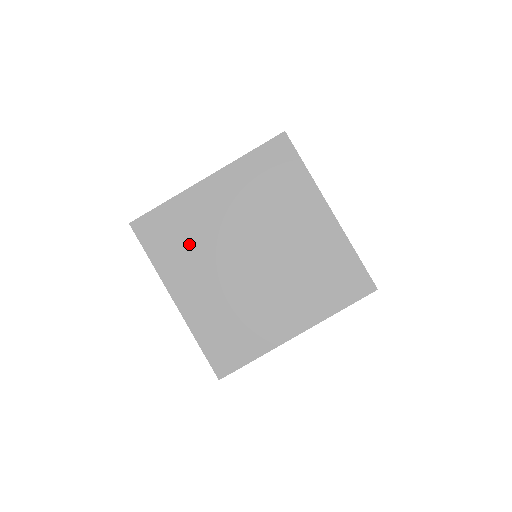
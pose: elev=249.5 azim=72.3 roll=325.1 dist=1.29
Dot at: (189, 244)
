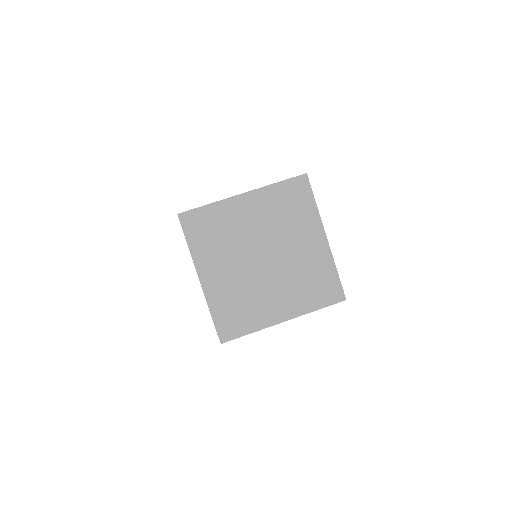
Dot at: (220, 239)
